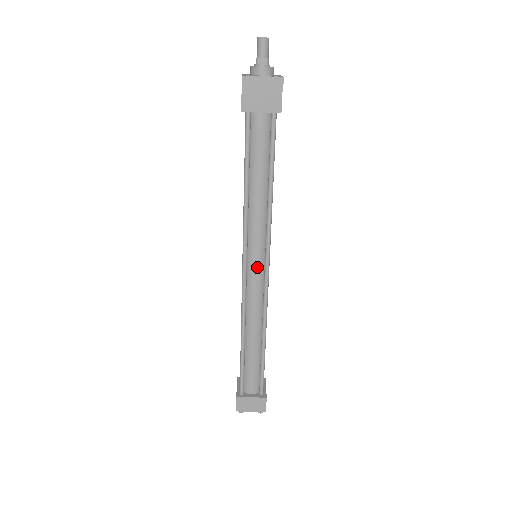
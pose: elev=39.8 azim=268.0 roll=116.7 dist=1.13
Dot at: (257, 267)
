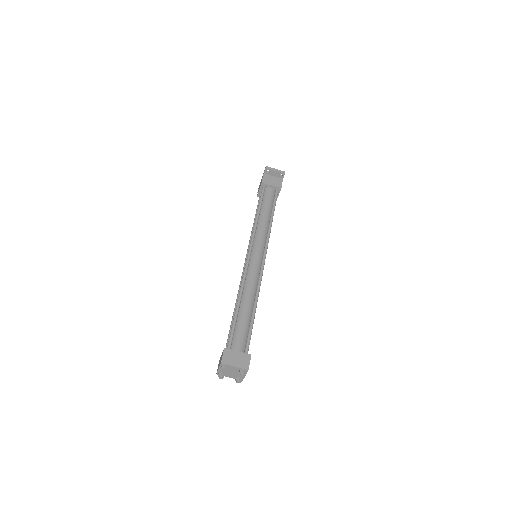
Dot at: (258, 255)
